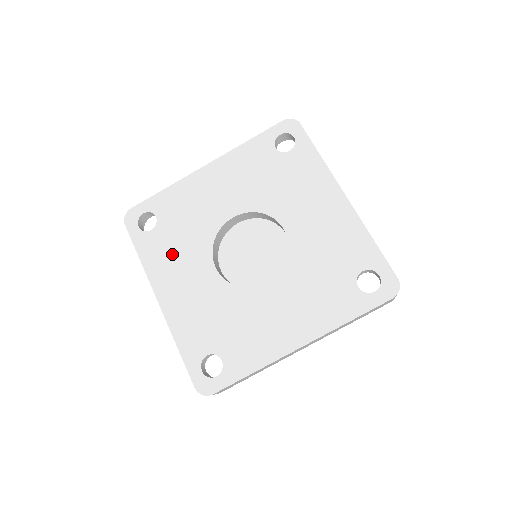
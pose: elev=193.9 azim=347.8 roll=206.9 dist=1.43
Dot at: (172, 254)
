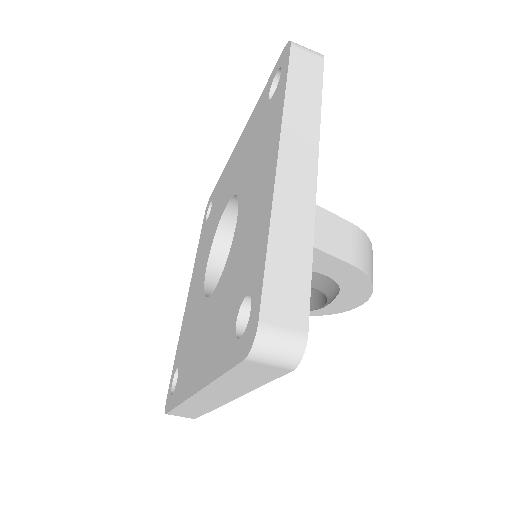
Dot at: (203, 247)
